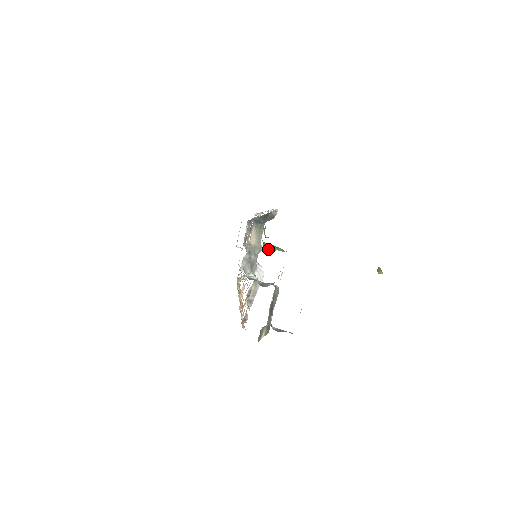
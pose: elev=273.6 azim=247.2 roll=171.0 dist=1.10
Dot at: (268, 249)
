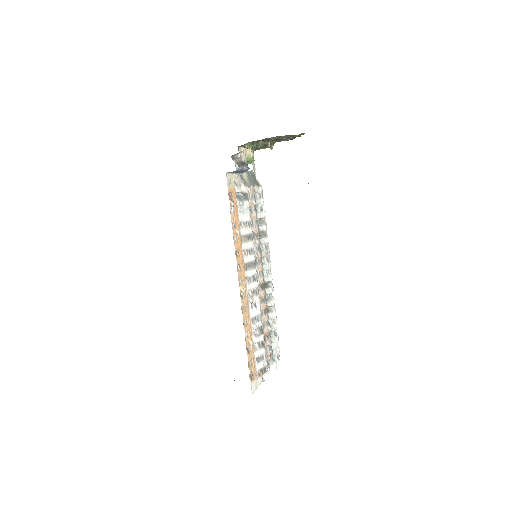
Dot at: occluded
